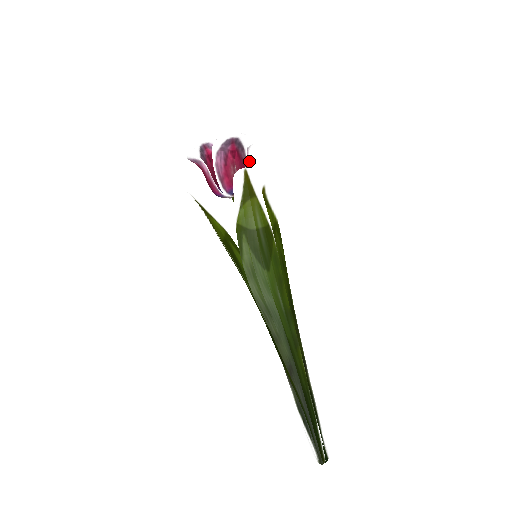
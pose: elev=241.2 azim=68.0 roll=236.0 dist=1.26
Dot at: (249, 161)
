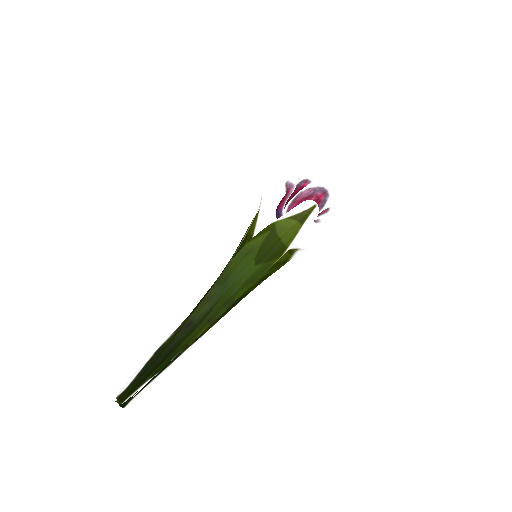
Dot at: occluded
